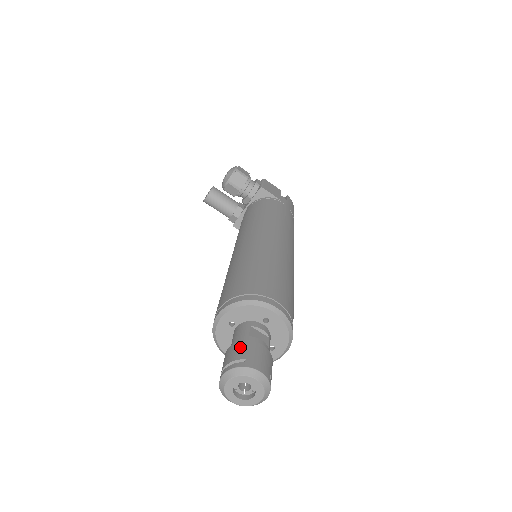
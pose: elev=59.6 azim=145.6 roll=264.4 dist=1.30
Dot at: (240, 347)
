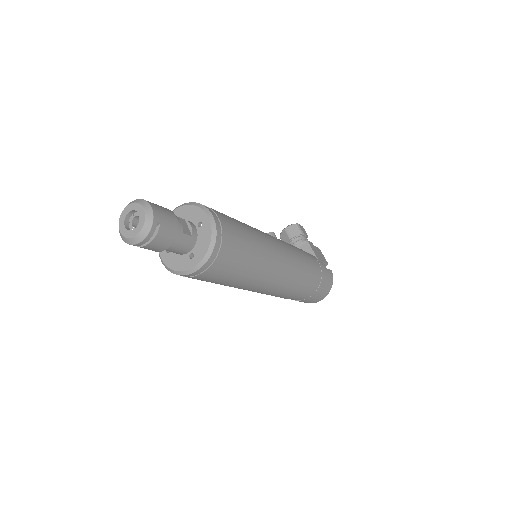
Dot at: occluded
